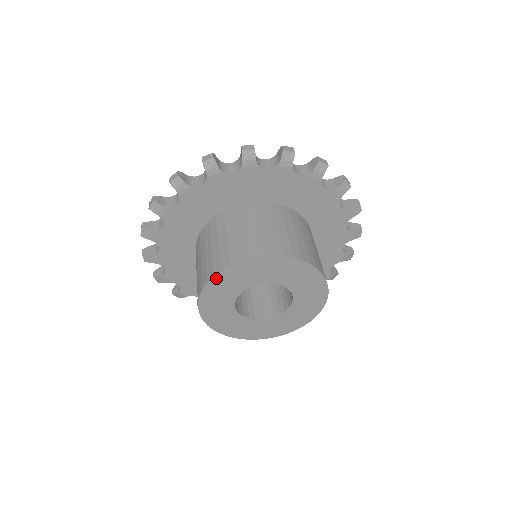
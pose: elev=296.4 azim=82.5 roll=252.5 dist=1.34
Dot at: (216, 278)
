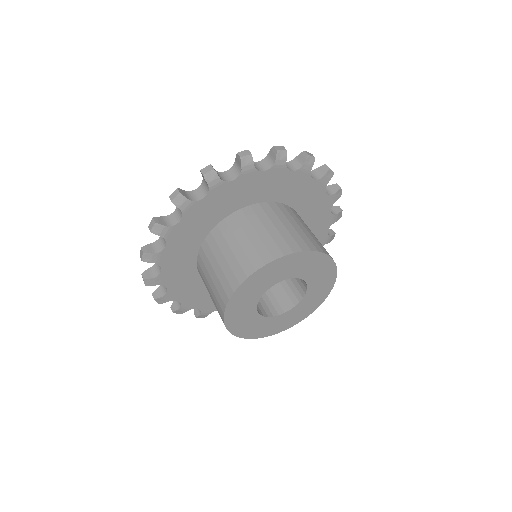
Dot at: (242, 286)
